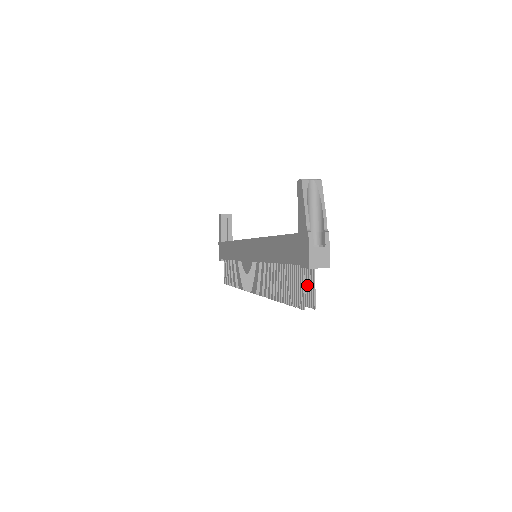
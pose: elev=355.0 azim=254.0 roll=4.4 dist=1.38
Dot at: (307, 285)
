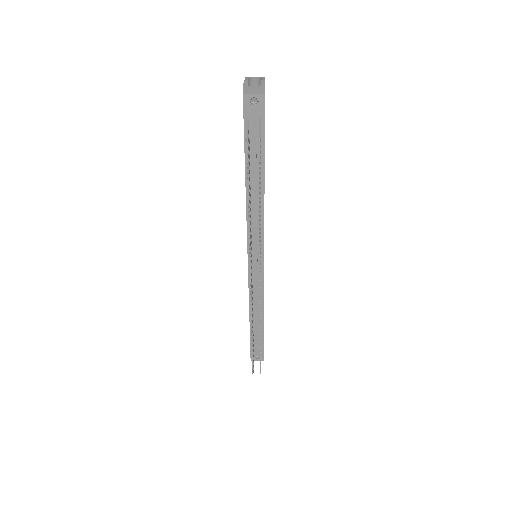
Dot at: occluded
